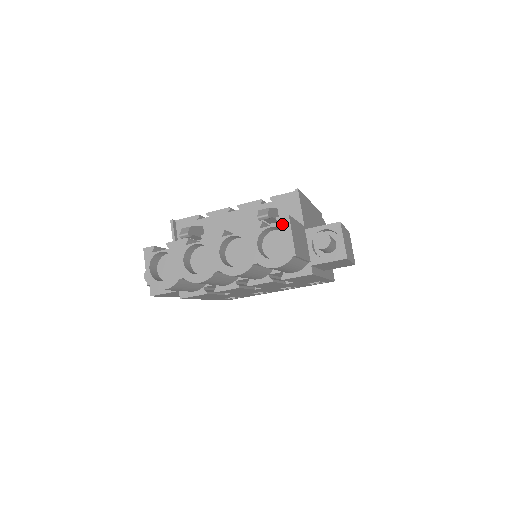
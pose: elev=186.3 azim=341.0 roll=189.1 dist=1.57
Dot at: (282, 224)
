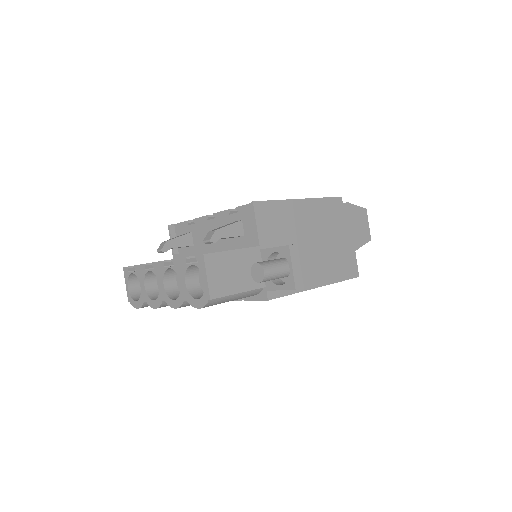
Dot at: (199, 264)
